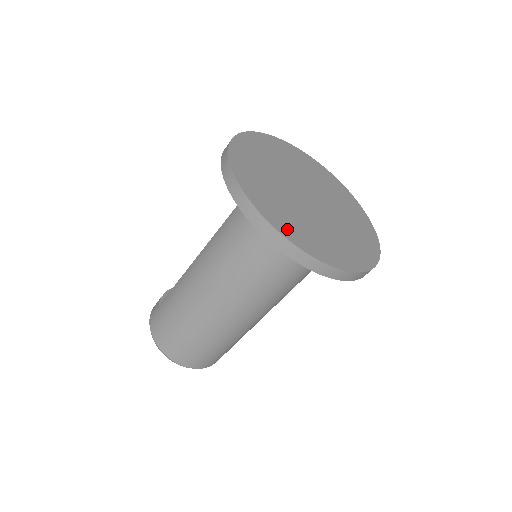
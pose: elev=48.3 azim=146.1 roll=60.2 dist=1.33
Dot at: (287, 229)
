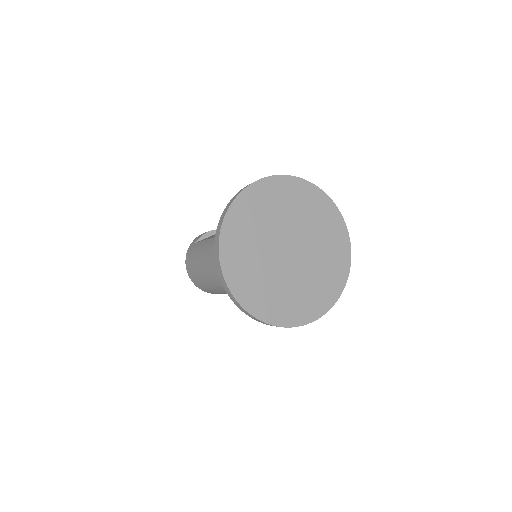
Dot at: (238, 284)
